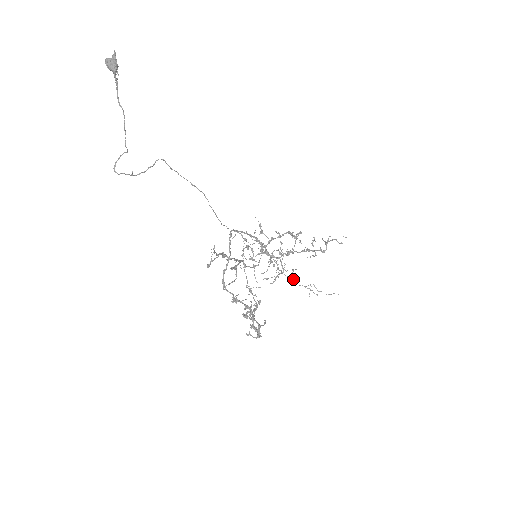
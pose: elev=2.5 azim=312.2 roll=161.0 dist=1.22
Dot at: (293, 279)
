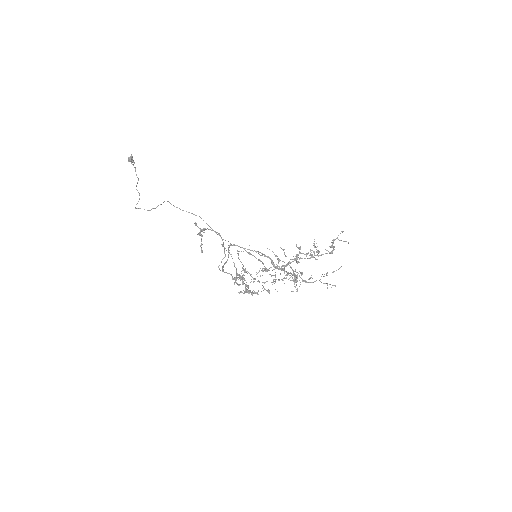
Dot at: occluded
